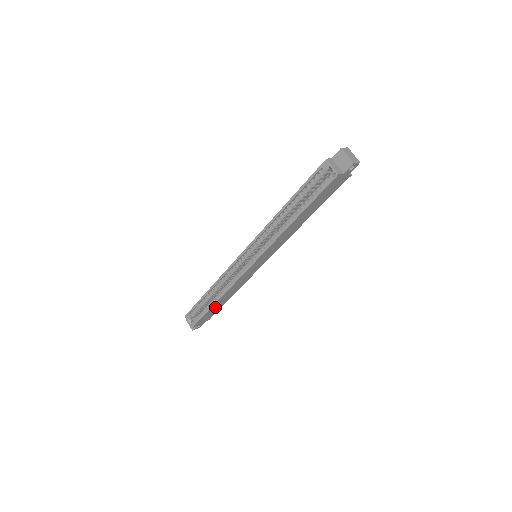
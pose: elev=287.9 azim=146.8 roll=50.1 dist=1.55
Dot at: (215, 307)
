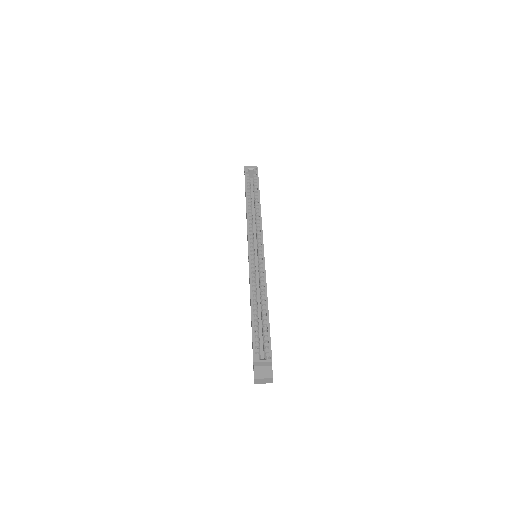
Dot at: occluded
